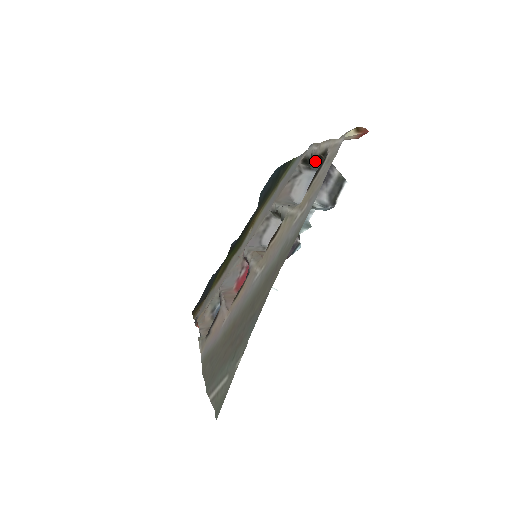
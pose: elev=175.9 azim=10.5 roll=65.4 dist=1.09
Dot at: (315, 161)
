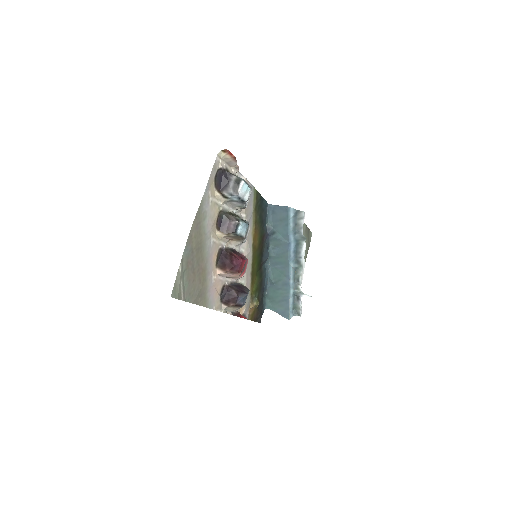
Dot at: occluded
